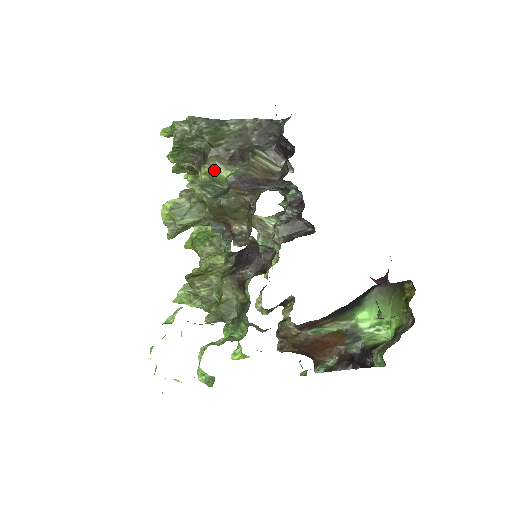
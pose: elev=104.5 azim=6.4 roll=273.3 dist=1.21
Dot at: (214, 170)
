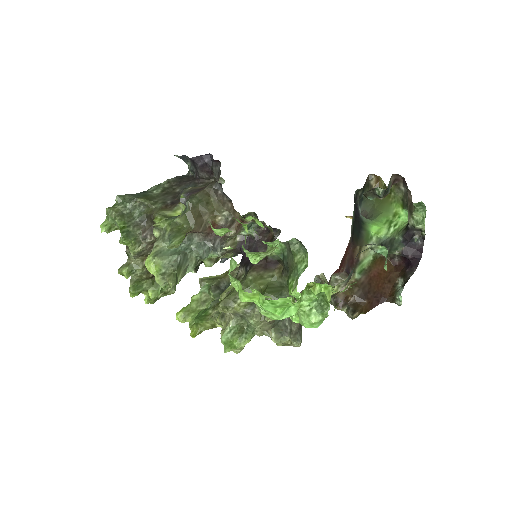
Dot at: (166, 216)
